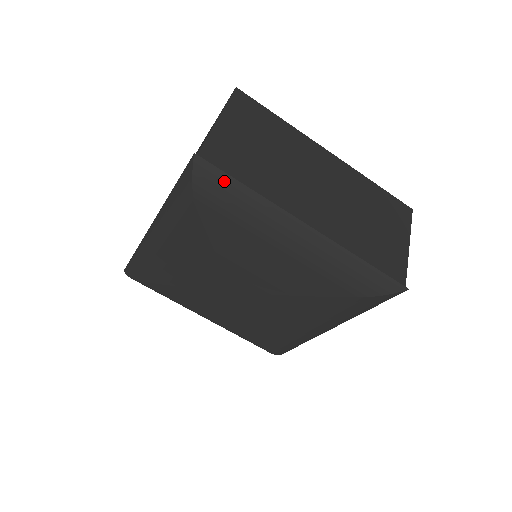
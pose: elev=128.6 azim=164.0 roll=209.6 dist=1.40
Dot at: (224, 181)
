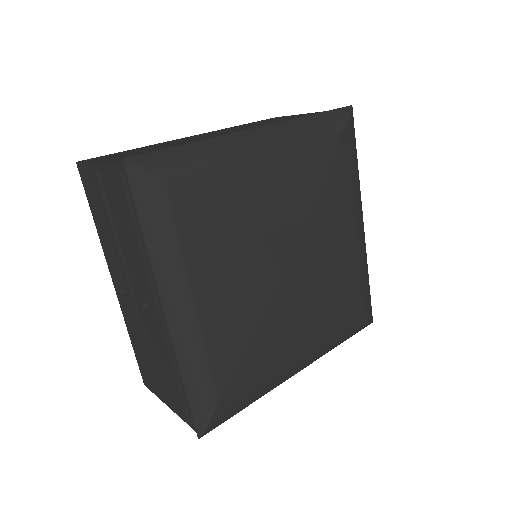
Dot at: (355, 141)
